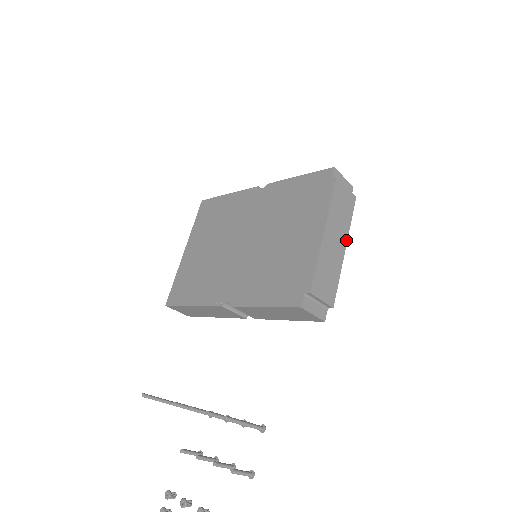
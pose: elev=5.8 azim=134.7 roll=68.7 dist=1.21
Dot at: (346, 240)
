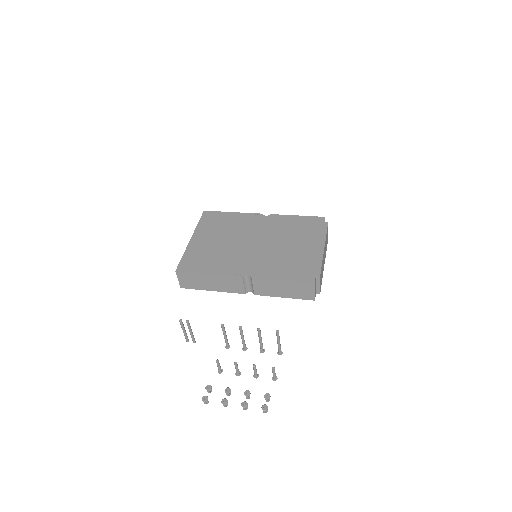
Dot at: occluded
